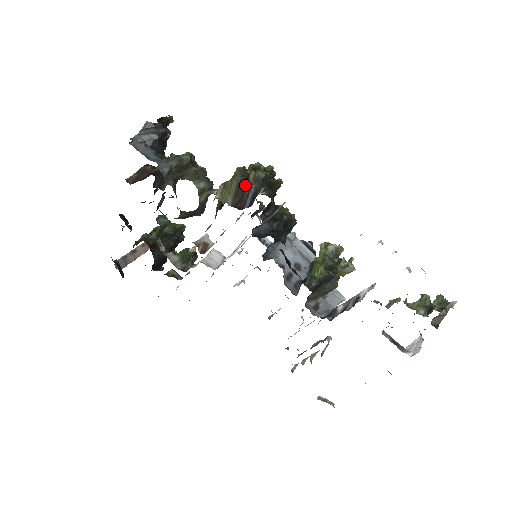
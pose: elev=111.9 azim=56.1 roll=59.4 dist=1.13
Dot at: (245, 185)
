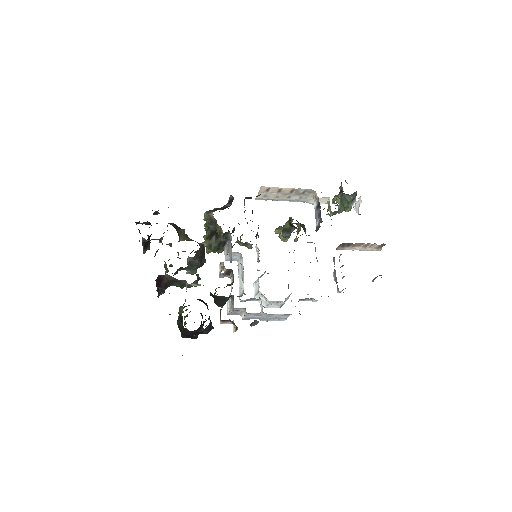
Dot at: occluded
